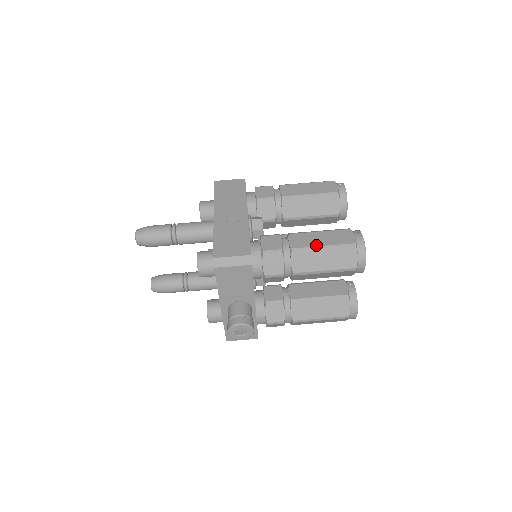
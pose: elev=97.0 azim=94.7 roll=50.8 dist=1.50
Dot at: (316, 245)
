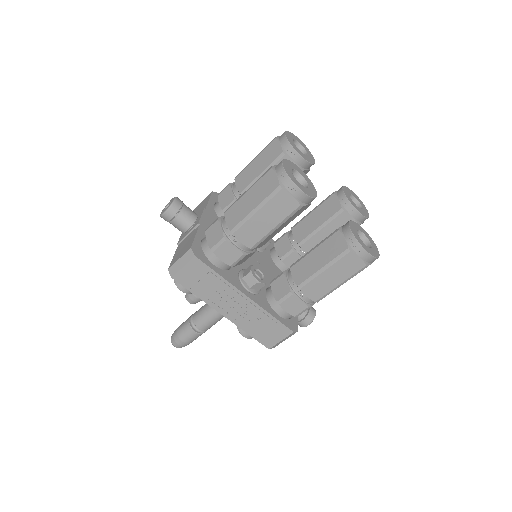
Dot at: (333, 288)
